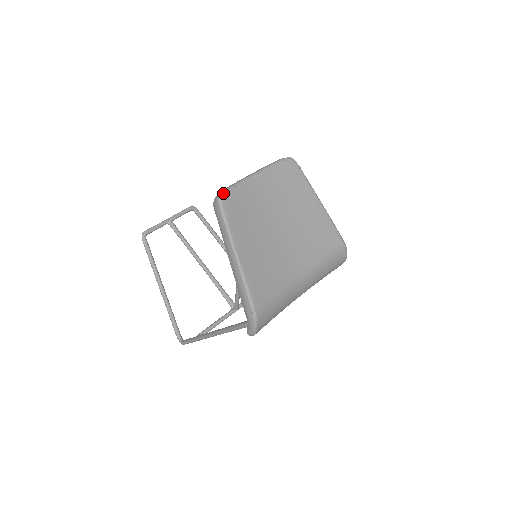
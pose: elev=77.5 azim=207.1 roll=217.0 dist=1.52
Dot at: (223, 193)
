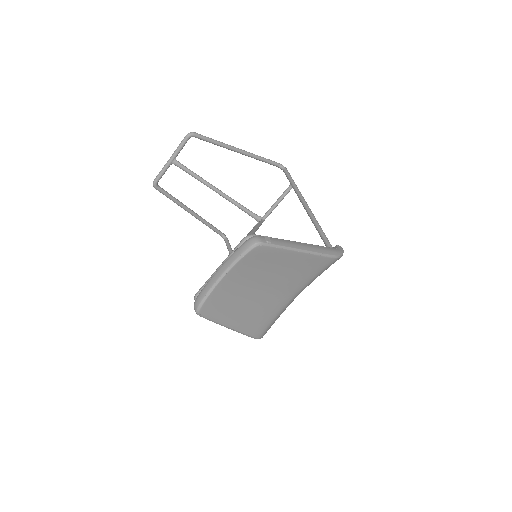
Dot at: (198, 308)
